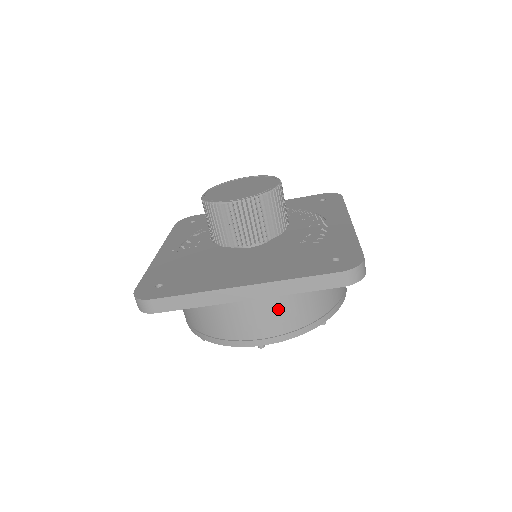
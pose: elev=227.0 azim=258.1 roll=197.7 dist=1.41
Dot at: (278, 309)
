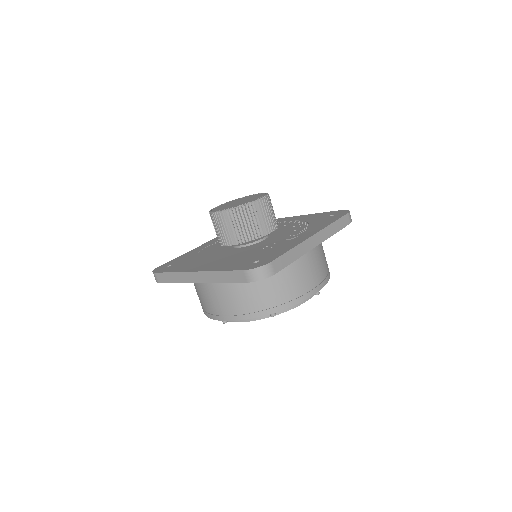
Dot at: (227, 294)
